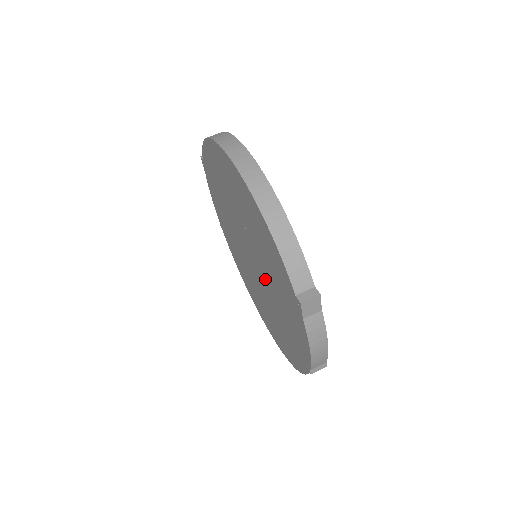
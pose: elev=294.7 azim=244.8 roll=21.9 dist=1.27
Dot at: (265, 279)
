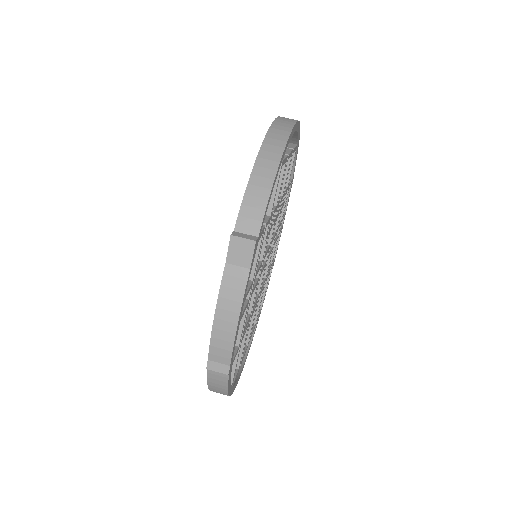
Dot at: occluded
